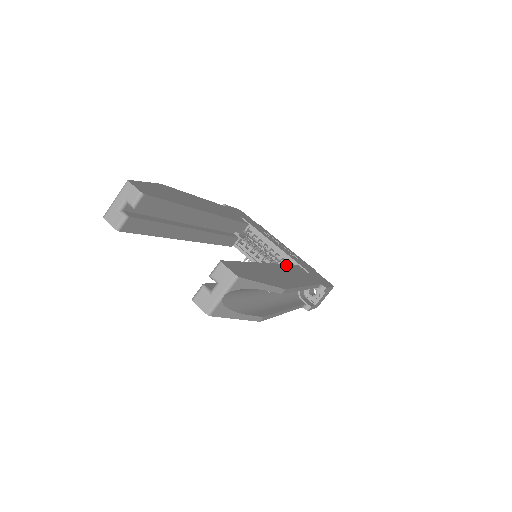
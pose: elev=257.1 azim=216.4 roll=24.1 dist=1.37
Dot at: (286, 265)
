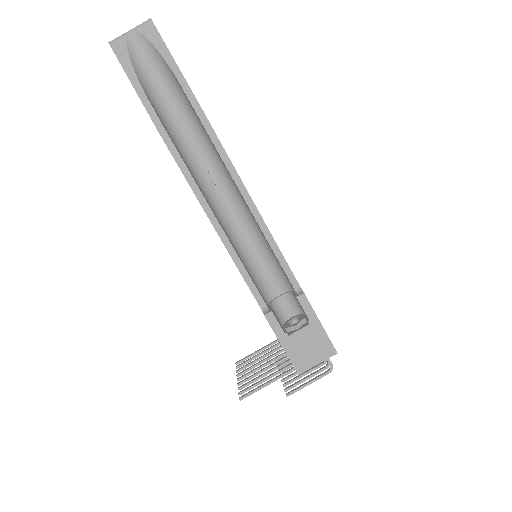
Dot at: occluded
